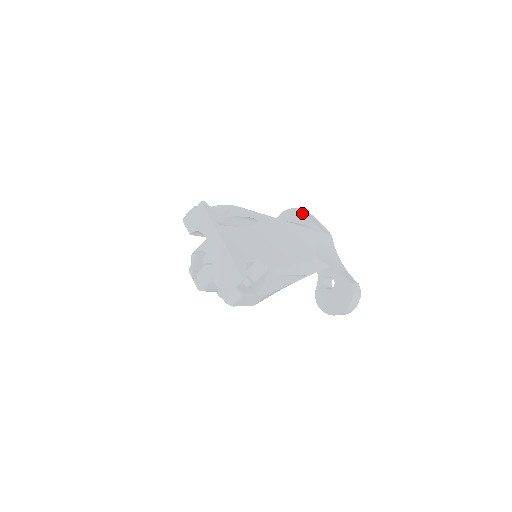
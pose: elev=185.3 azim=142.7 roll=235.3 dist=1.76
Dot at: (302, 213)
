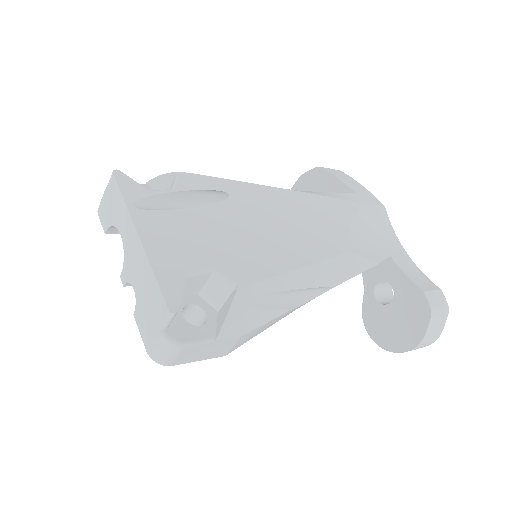
Dot at: (328, 174)
